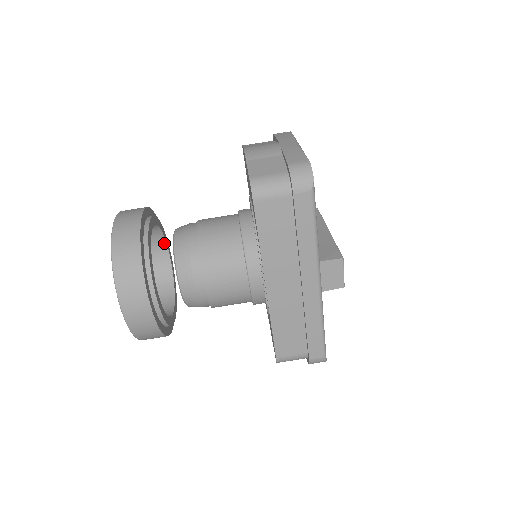
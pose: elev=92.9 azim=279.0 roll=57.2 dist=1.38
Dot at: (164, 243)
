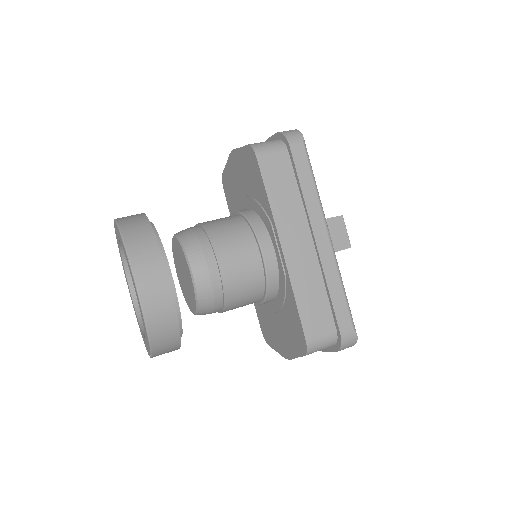
Dot at: occluded
